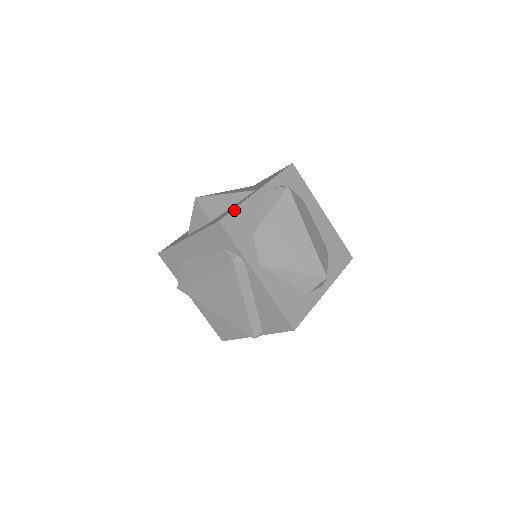
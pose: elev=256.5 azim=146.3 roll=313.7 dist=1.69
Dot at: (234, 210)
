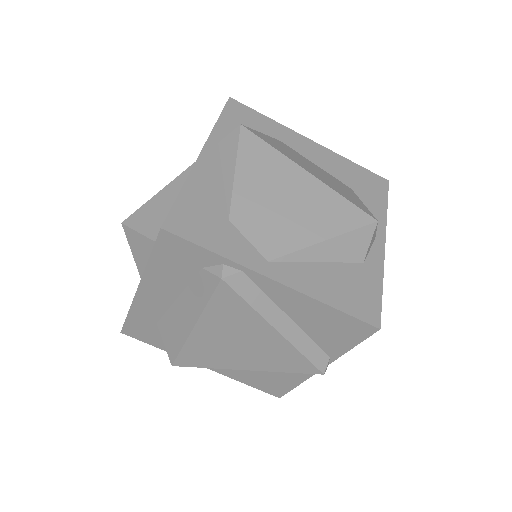
Dot at: (177, 199)
